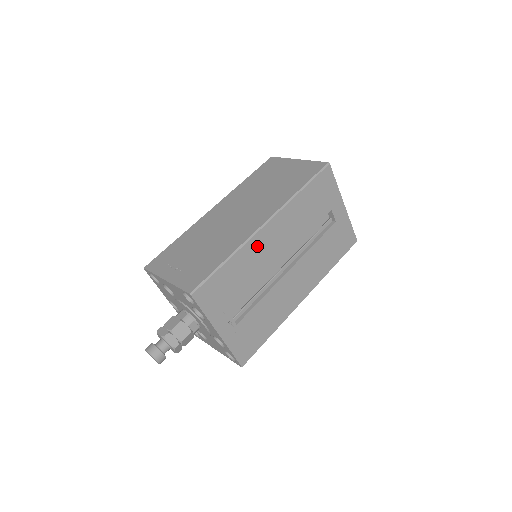
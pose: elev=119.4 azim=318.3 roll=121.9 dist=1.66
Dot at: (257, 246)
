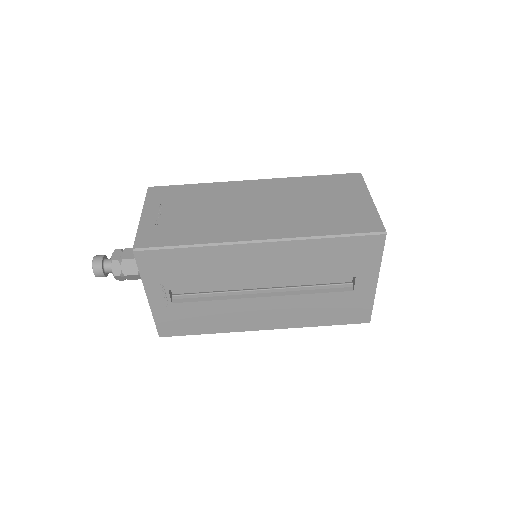
Dot at: (236, 255)
